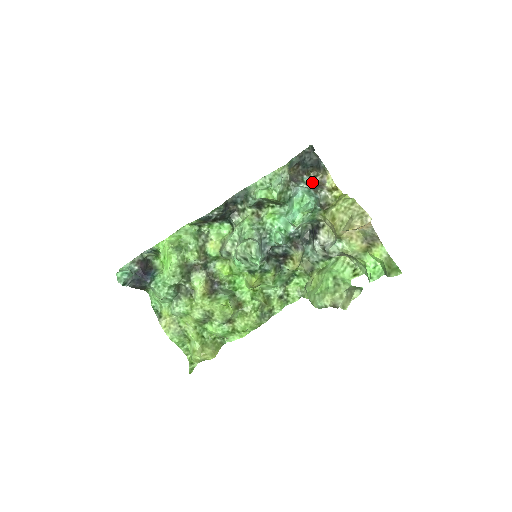
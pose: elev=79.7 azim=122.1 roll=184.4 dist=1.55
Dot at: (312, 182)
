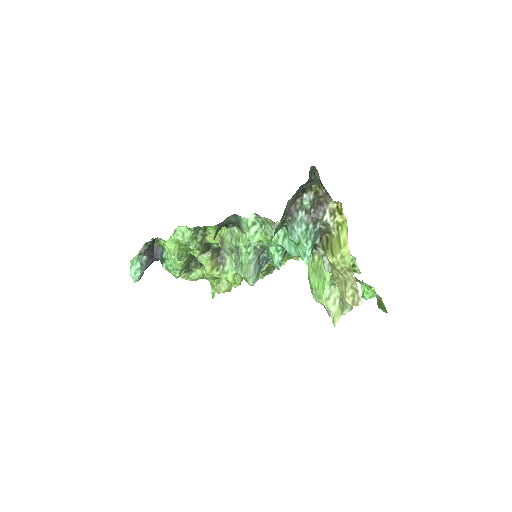
Dot at: (313, 199)
